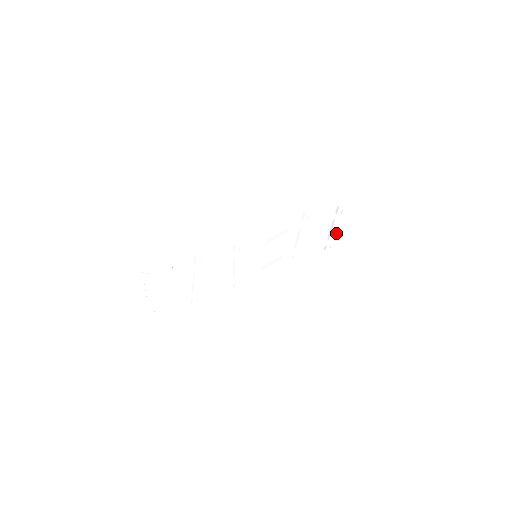
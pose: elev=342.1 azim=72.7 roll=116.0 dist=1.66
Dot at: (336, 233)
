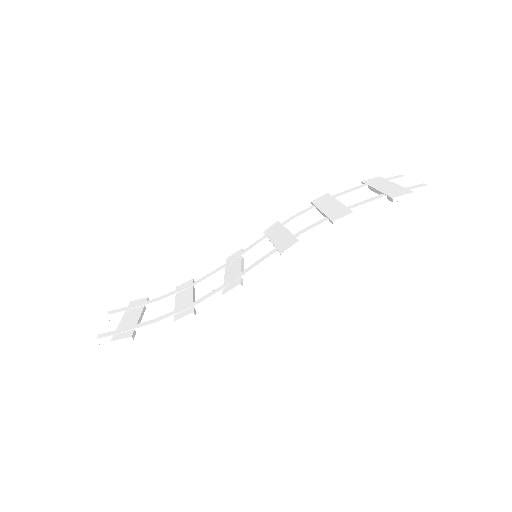
Dot at: occluded
